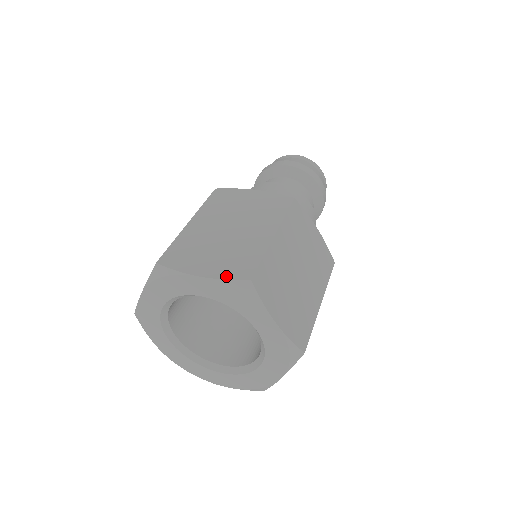
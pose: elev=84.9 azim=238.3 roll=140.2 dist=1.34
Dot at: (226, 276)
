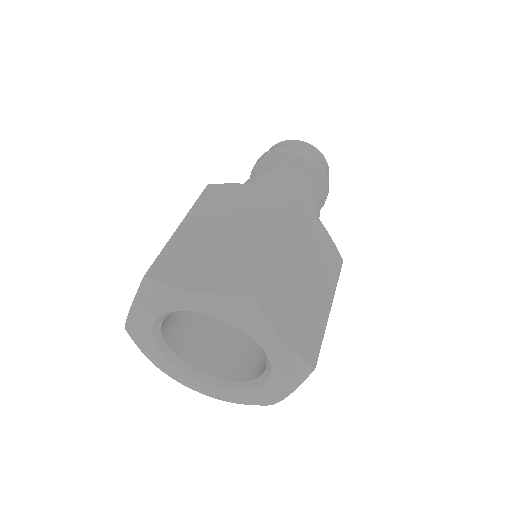
Dot at: (223, 290)
